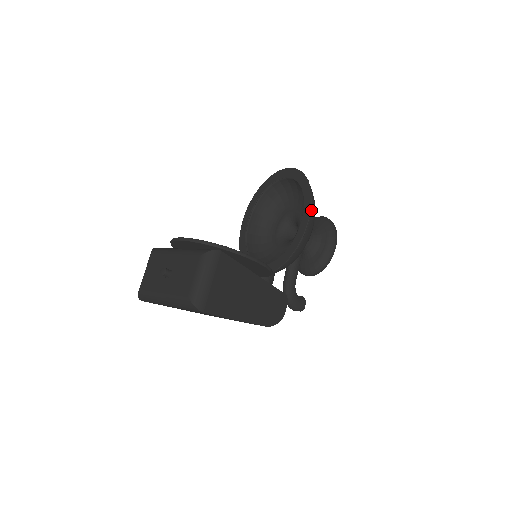
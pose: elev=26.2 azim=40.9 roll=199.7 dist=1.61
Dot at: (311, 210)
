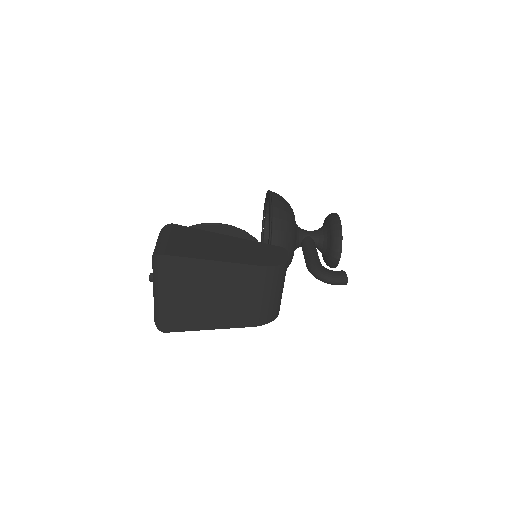
Dot at: (272, 195)
